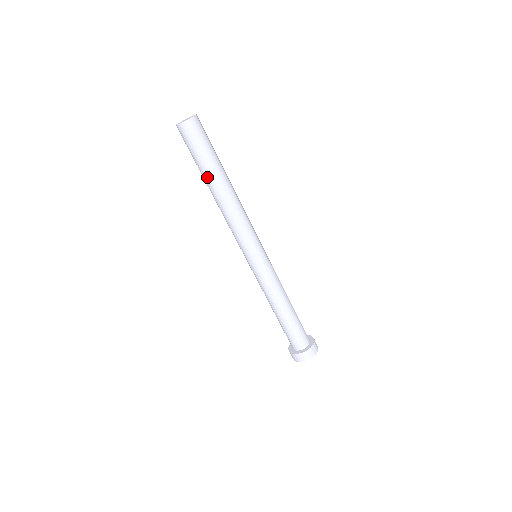
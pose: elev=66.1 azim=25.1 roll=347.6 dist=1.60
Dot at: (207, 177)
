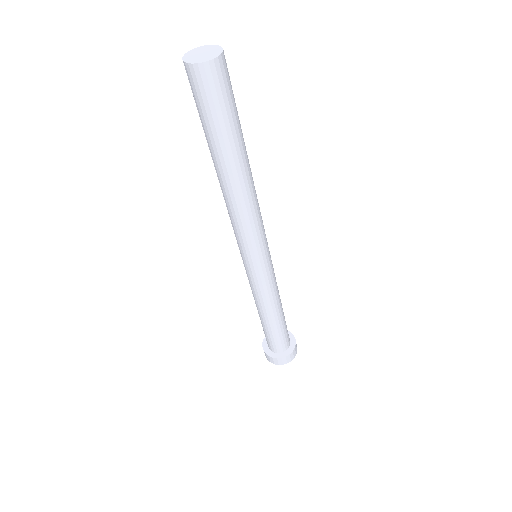
Dot at: (223, 155)
